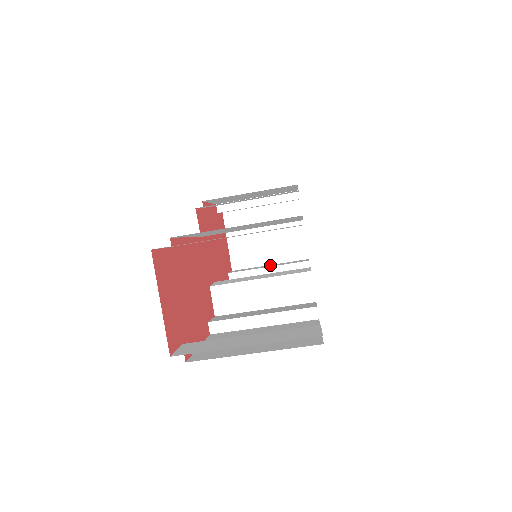
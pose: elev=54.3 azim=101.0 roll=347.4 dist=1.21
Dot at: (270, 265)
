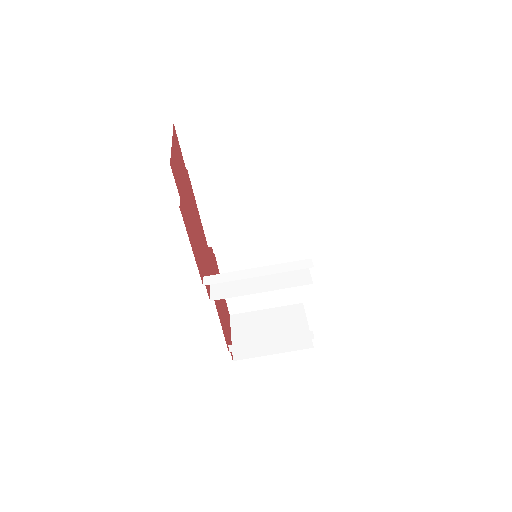
Dot at: occluded
